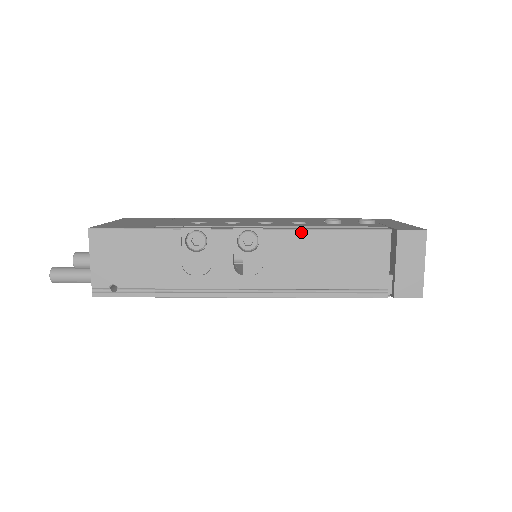
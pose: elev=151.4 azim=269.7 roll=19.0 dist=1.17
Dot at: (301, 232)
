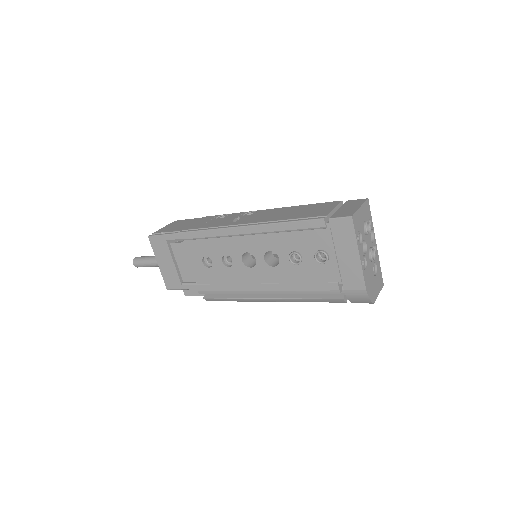
Dot at: (283, 208)
